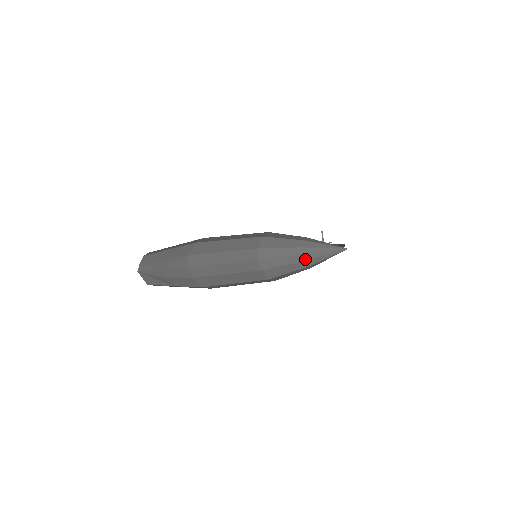
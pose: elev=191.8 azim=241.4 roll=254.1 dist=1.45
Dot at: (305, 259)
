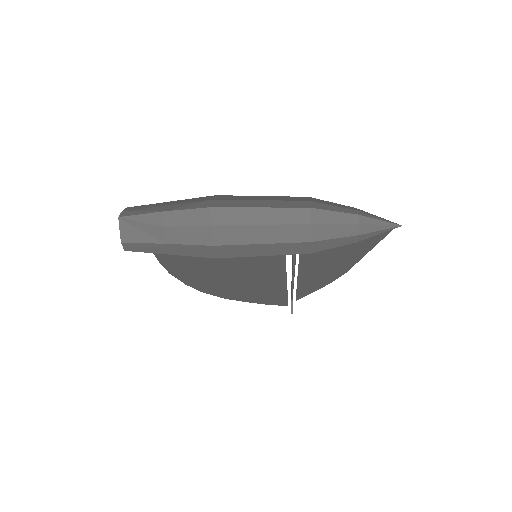
Dot at: (361, 222)
